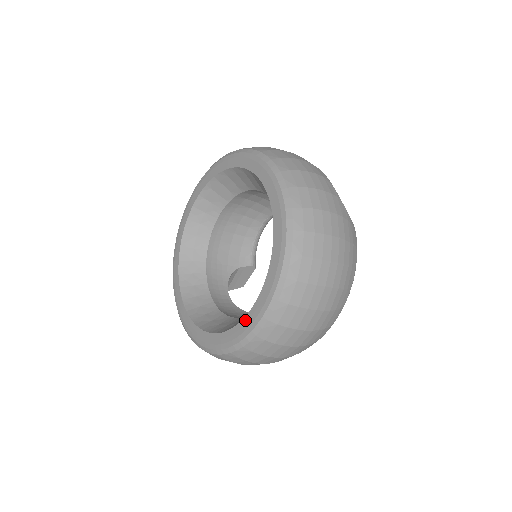
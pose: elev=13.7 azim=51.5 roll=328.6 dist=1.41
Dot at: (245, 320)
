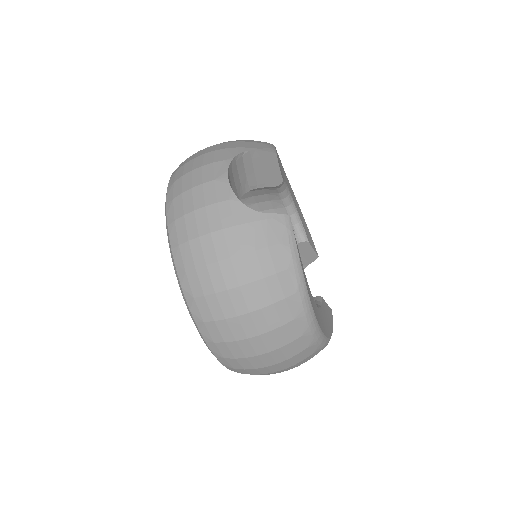
Dot at: occluded
